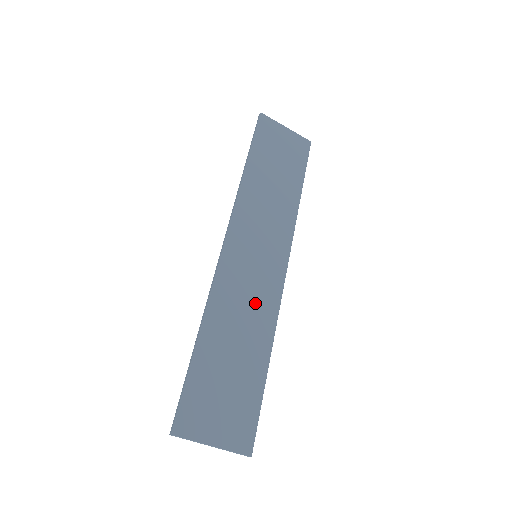
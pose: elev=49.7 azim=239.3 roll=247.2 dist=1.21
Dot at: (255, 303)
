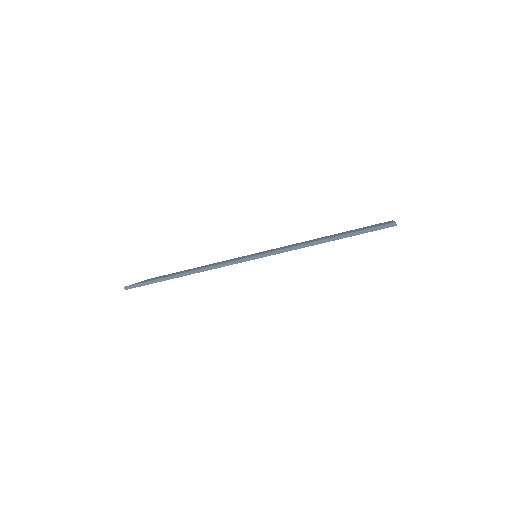
Dot at: occluded
